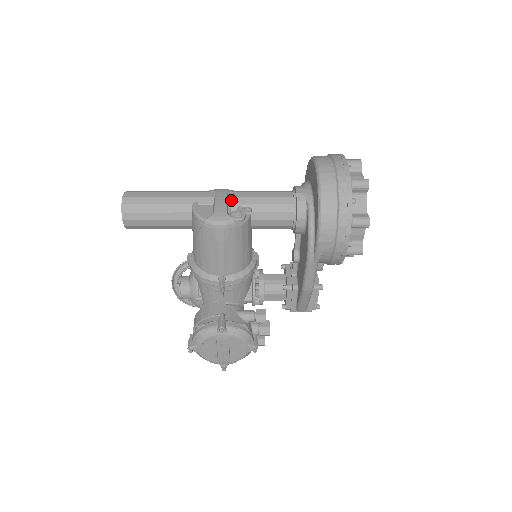
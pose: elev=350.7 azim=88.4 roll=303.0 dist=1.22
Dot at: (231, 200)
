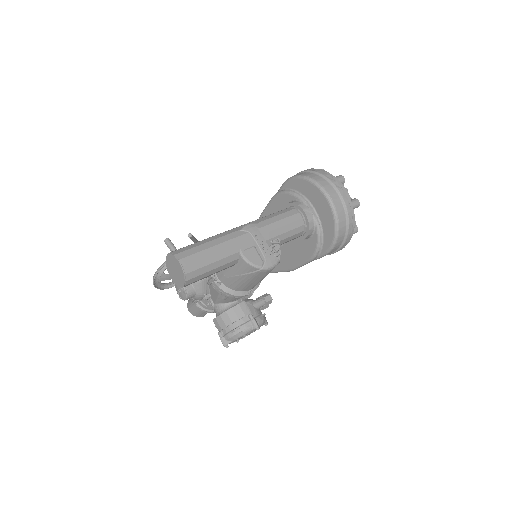
Dot at: (265, 237)
